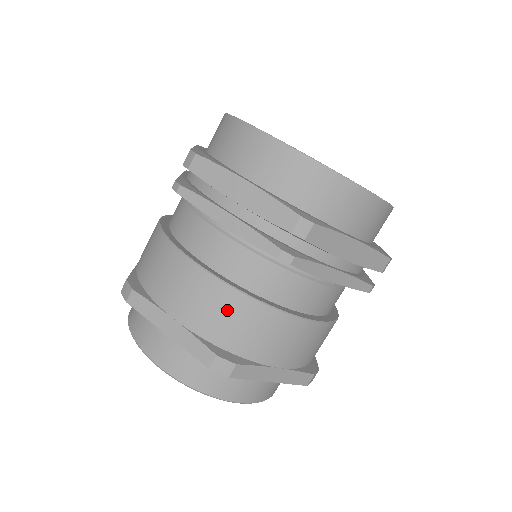
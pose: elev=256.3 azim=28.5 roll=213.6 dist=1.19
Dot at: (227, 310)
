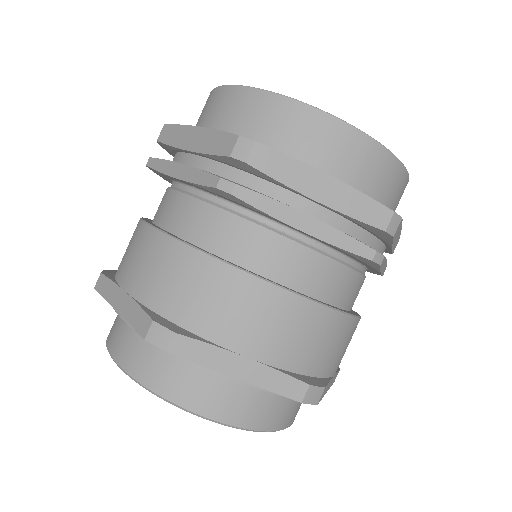
Dot at: (311, 330)
